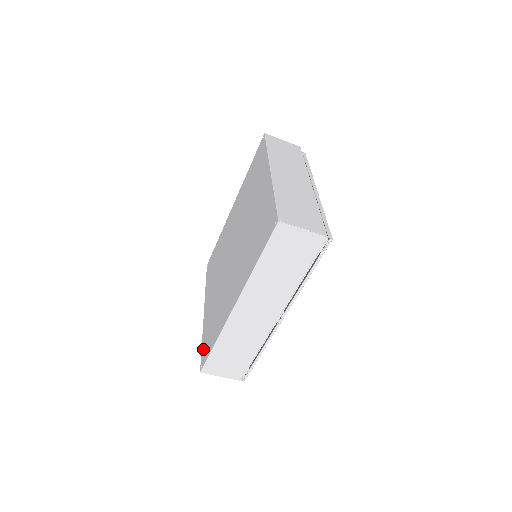
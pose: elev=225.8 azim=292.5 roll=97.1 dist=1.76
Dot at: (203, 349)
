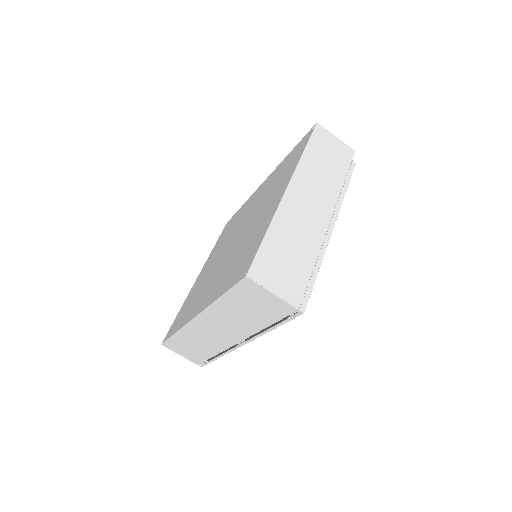
Dot at: (174, 322)
